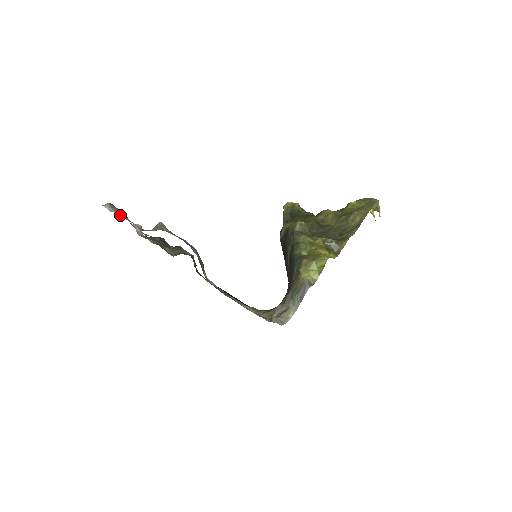
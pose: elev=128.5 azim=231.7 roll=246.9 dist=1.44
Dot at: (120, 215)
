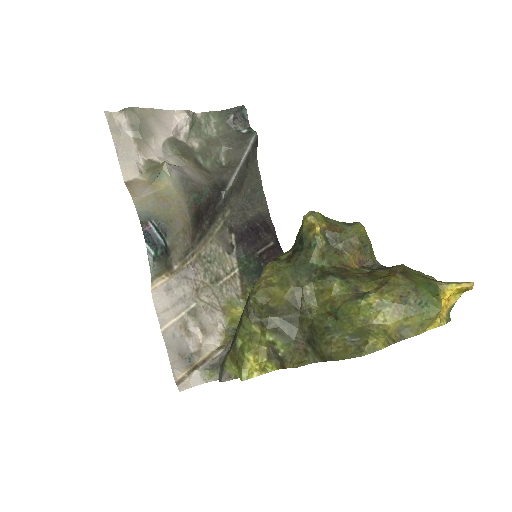
Dot at: (130, 134)
